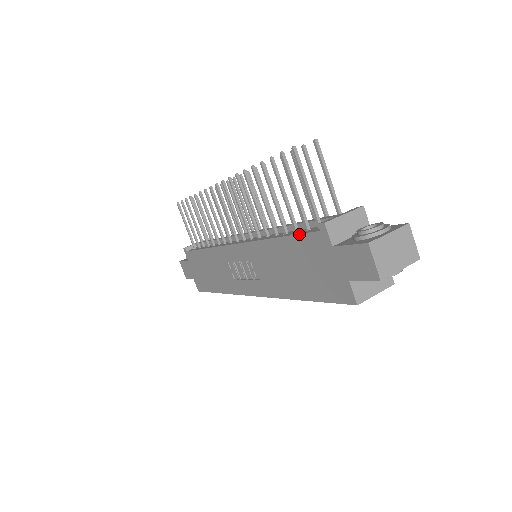
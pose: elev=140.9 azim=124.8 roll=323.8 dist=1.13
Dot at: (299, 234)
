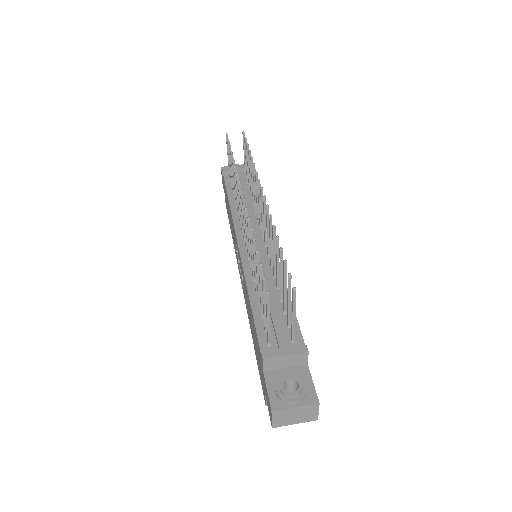
Dot at: (256, 330)
